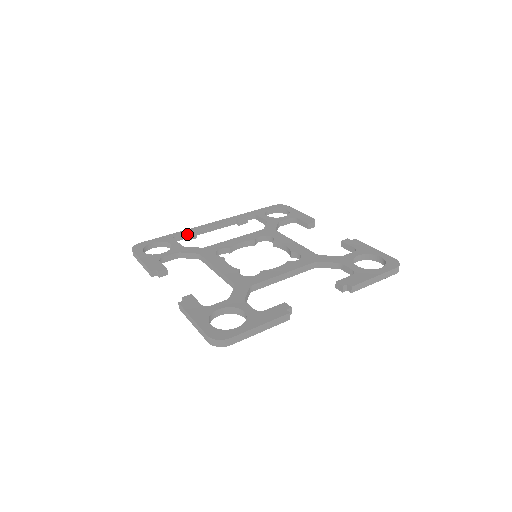
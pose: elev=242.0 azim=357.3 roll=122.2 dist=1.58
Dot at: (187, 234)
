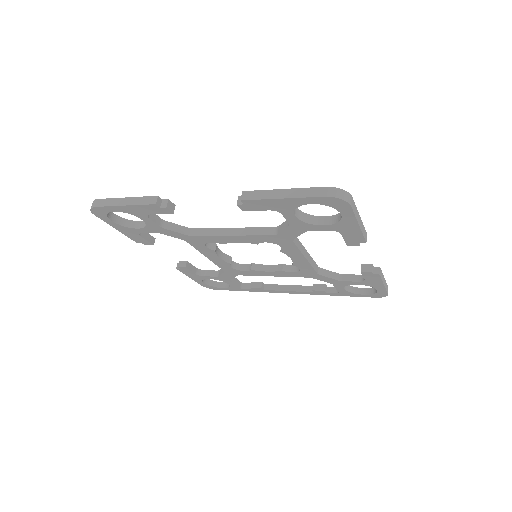
Dot at: (255, 282)
